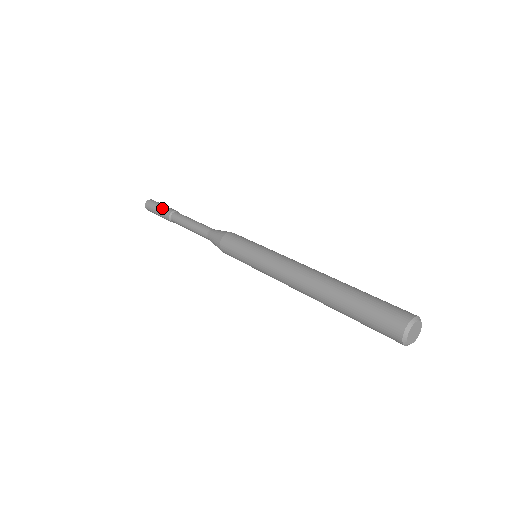
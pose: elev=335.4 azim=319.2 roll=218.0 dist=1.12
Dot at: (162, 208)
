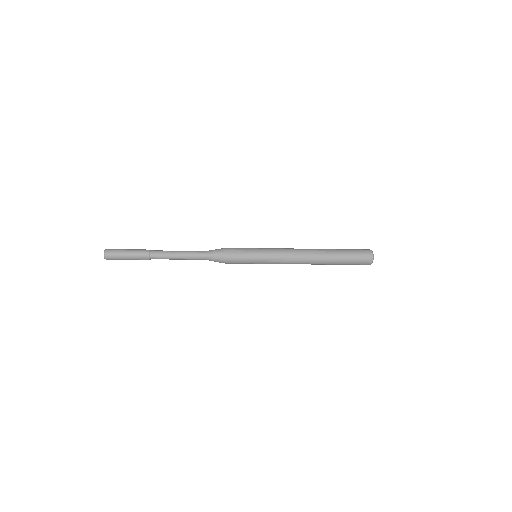
Dot at: (134, 254)
